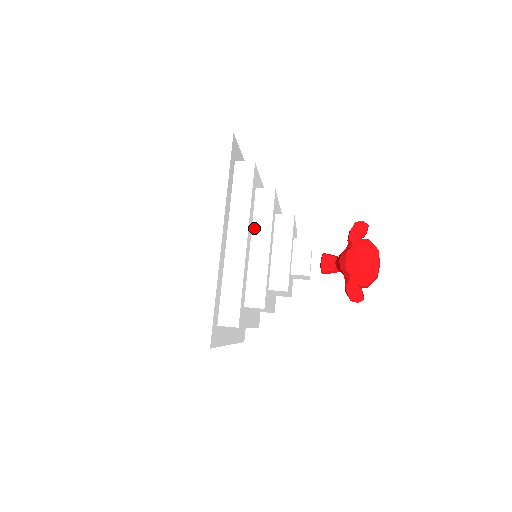
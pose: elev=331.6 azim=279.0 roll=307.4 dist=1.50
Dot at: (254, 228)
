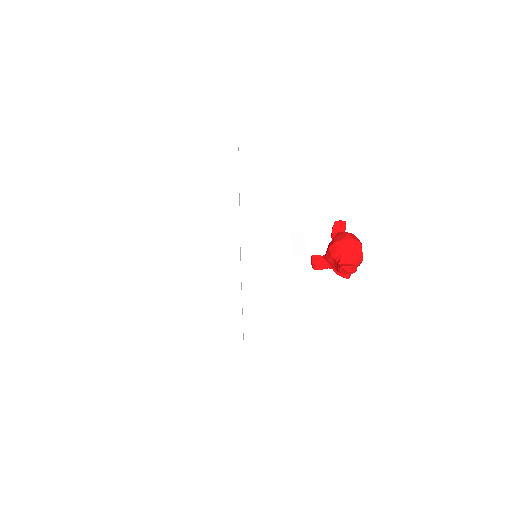
Dot at: (259, 211)
